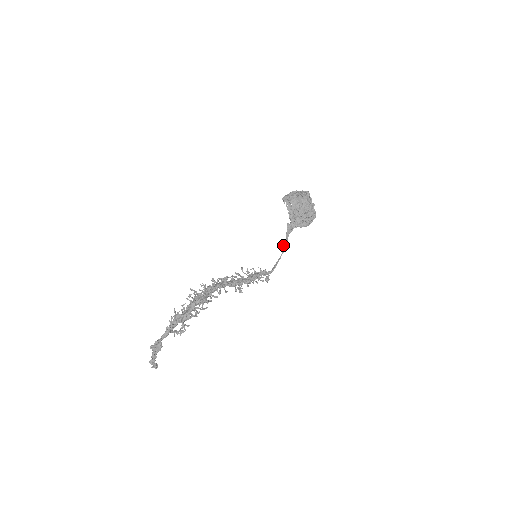
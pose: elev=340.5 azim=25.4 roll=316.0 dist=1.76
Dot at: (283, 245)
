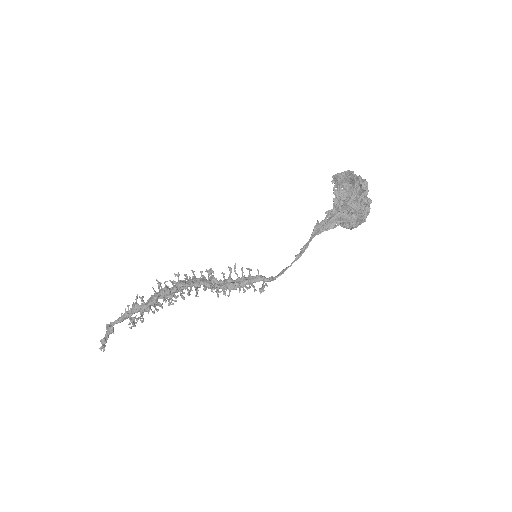
Dot at: (300, 249)
